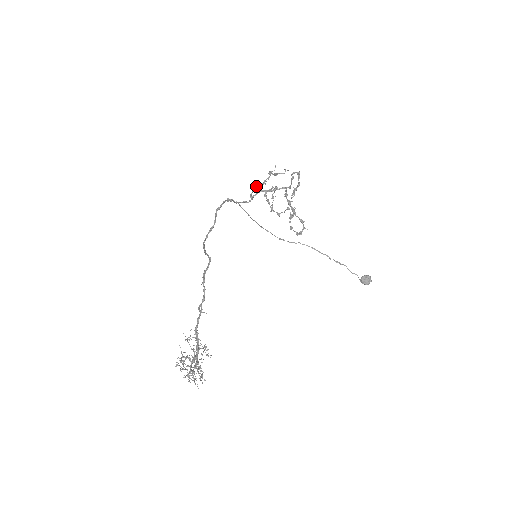
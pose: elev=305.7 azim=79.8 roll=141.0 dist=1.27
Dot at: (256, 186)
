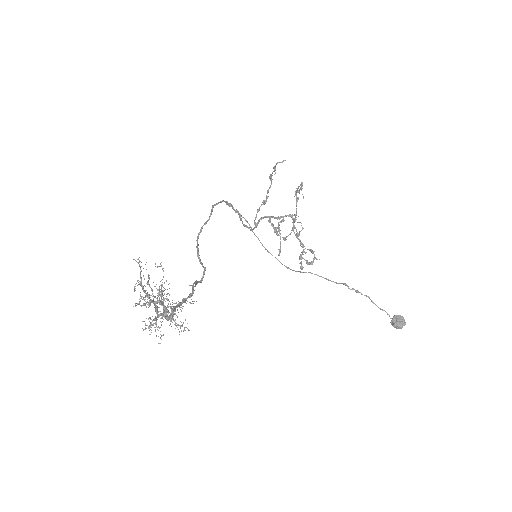
Dot at: (259, 207)
